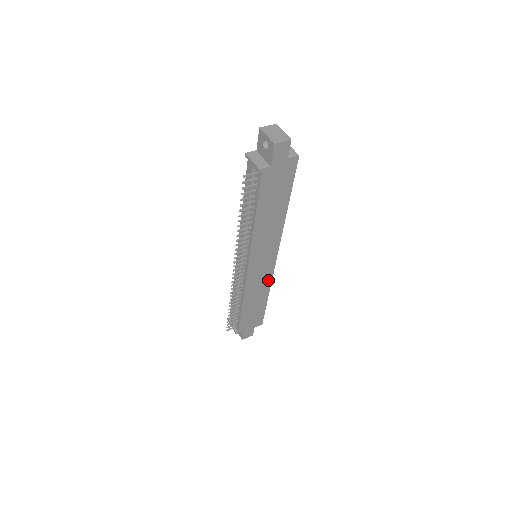
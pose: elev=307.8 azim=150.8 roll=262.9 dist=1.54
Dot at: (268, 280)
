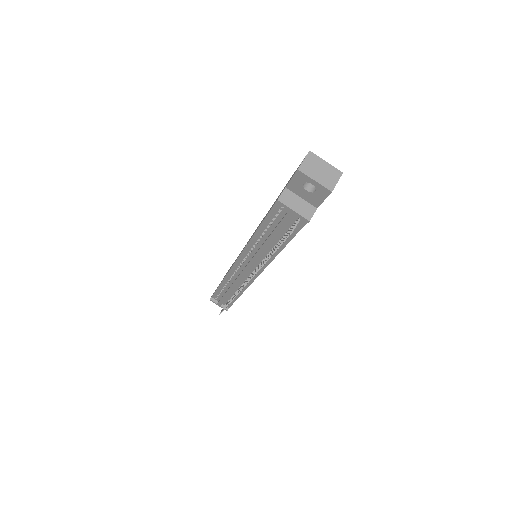
Dot at: occluded
